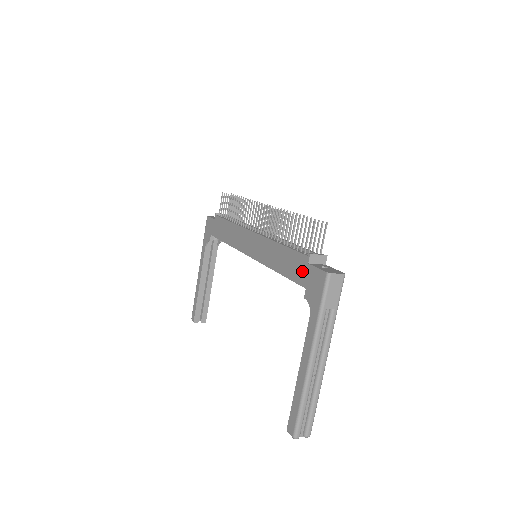
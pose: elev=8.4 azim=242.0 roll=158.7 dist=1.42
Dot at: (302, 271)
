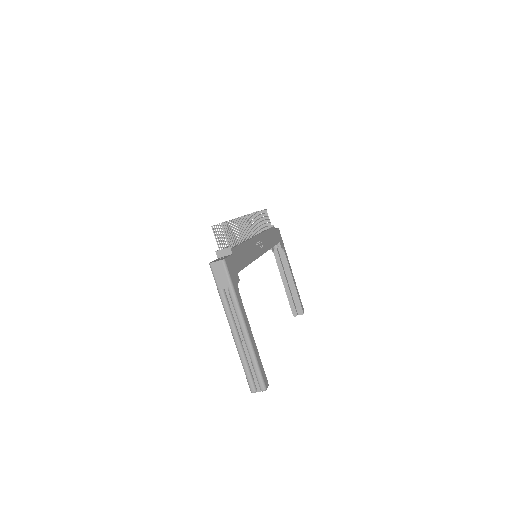
Dot at: occluded
